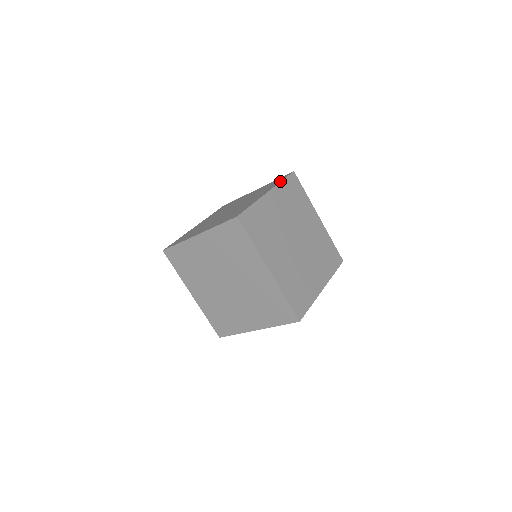
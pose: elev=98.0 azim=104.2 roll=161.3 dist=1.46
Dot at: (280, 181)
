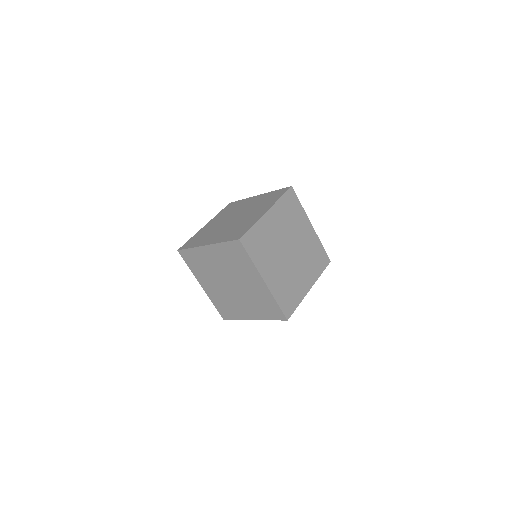
Dot at: (279, 198)
